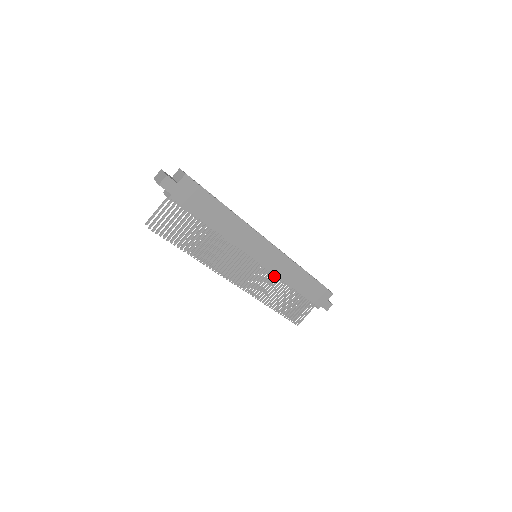
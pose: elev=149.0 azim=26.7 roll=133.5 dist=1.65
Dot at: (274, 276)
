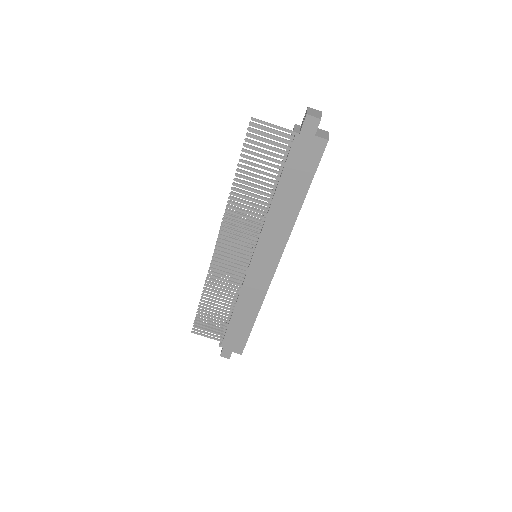
Dot at: (240, 284)
